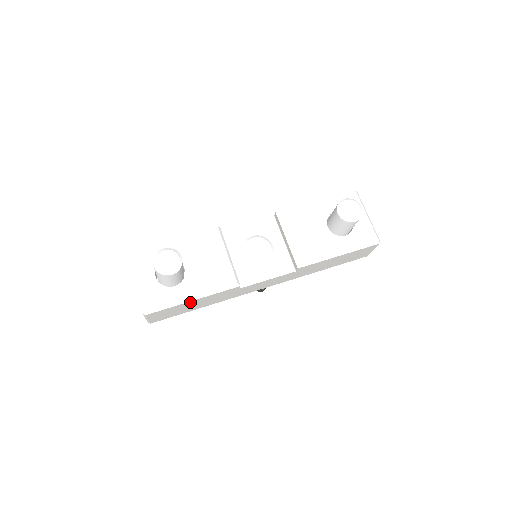
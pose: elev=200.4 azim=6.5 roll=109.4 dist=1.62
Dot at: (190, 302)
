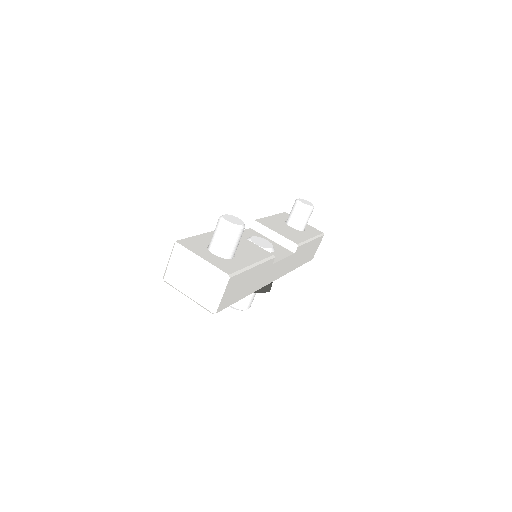
Dot at: (251, 271)
